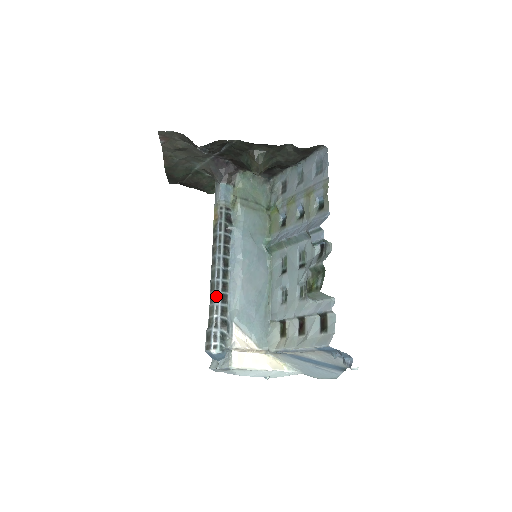
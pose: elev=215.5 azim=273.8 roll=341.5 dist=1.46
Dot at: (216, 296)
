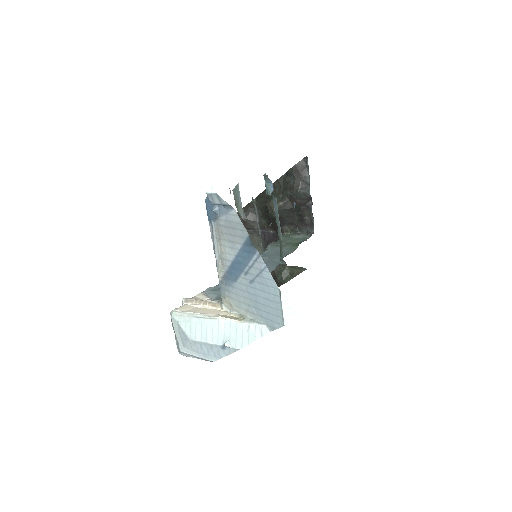
Dot at: occluded
